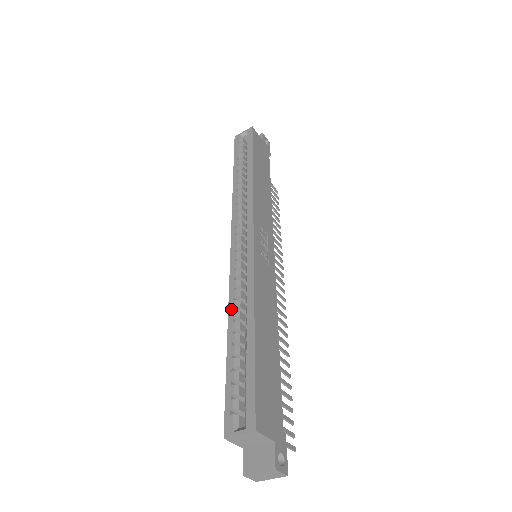
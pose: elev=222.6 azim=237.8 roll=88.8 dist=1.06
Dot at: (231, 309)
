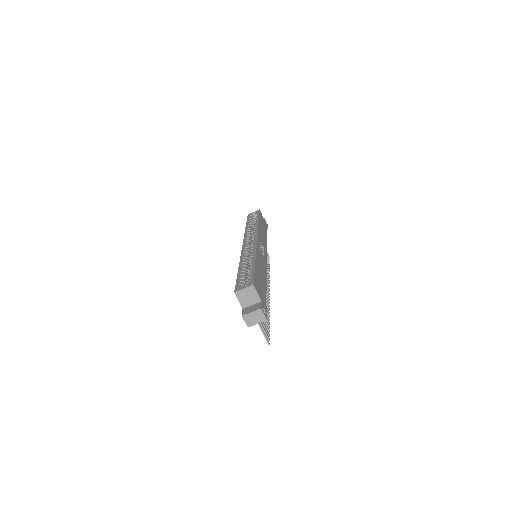
Dot at: (241, 260)
